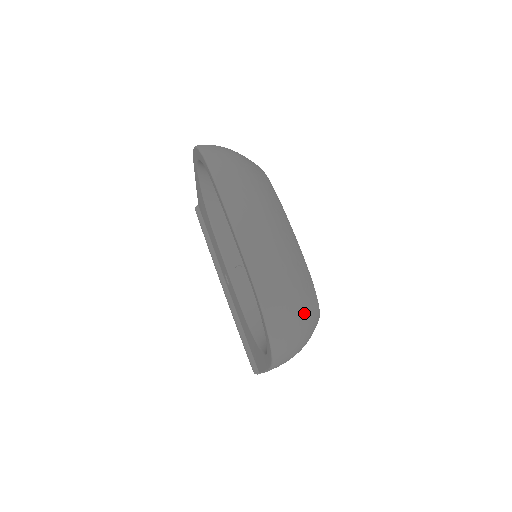
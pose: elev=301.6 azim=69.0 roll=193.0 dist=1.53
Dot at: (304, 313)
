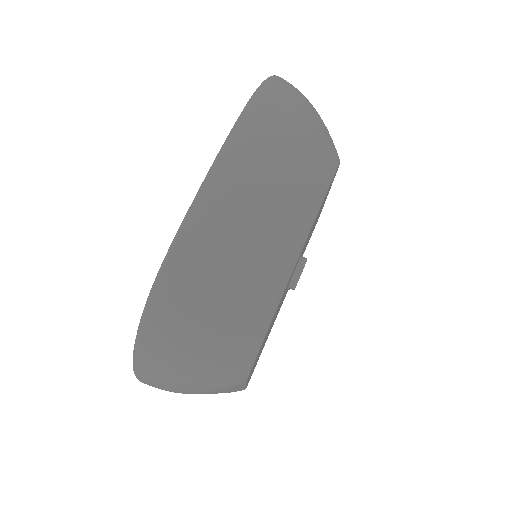
Dot at: (212, 351)
